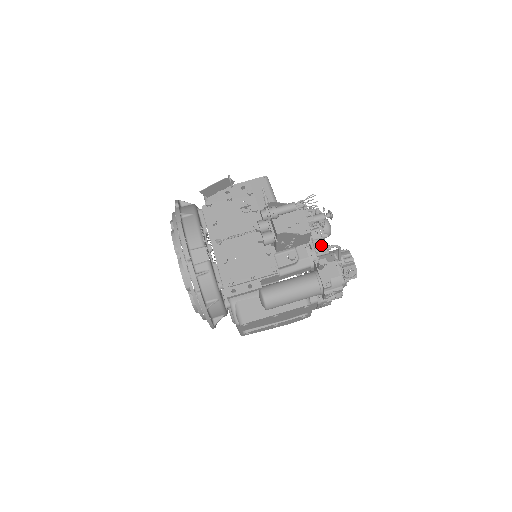
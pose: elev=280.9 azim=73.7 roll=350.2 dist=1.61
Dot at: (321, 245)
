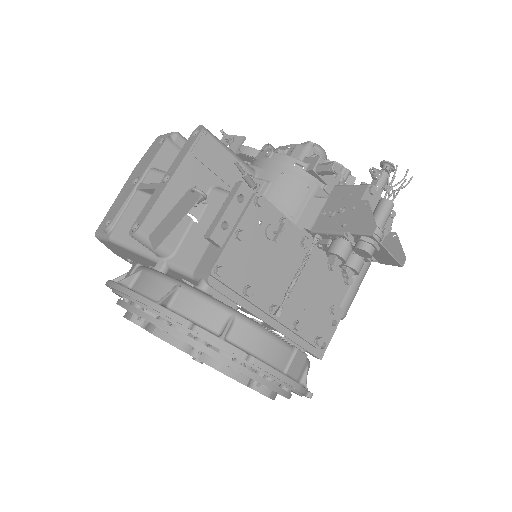
Dot at: occluded
